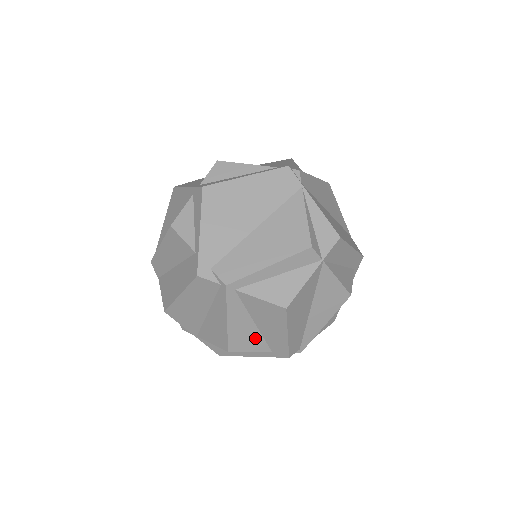
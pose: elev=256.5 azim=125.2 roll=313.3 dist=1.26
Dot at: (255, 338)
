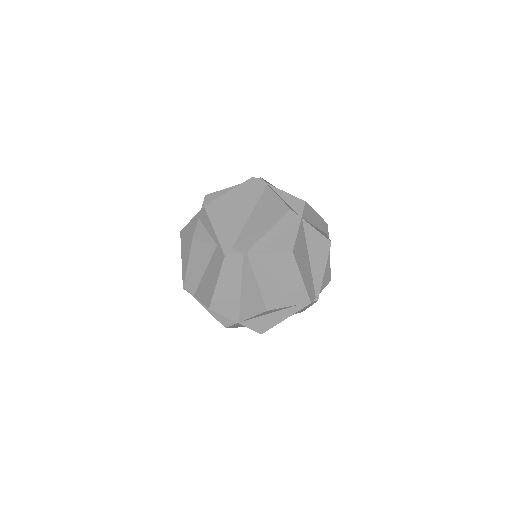
Dot at: (281, 294)
